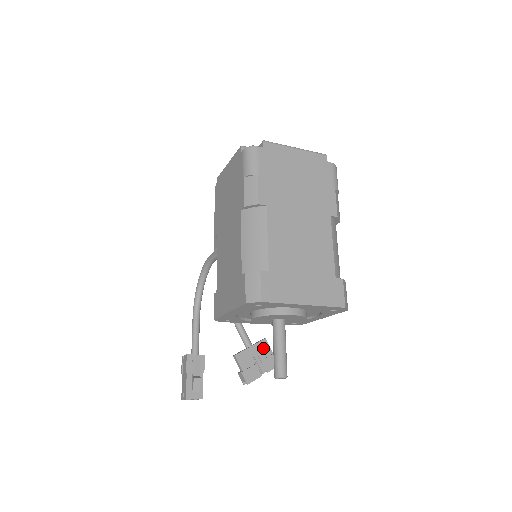
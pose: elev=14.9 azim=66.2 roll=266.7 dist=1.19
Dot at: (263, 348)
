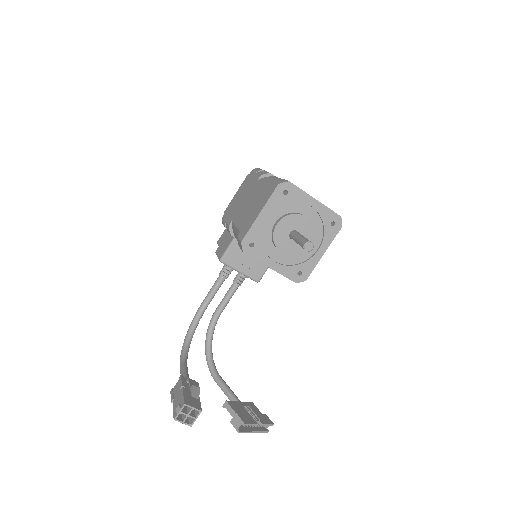
Dot at: (252, 408)
